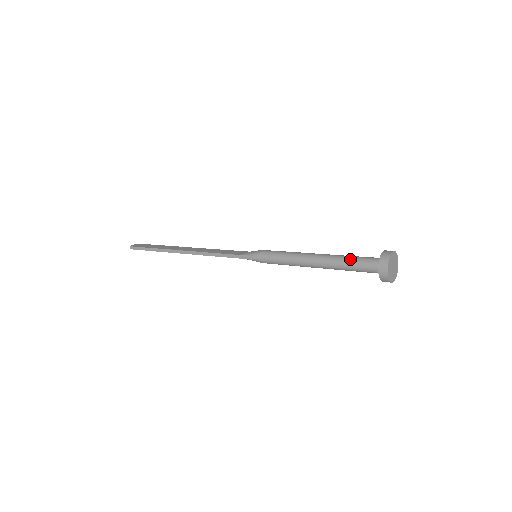
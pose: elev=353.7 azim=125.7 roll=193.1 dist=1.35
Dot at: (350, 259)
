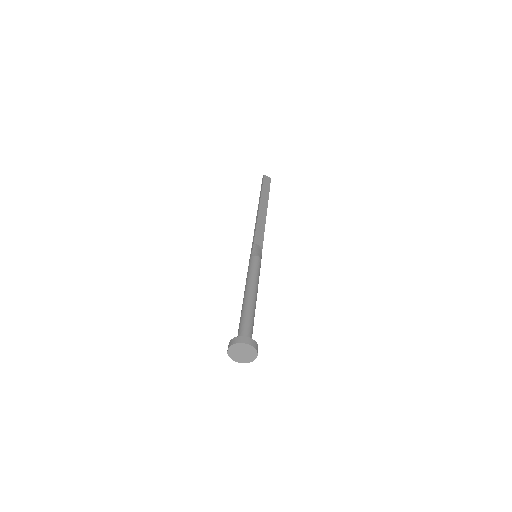
Dot at: (246, 318)
